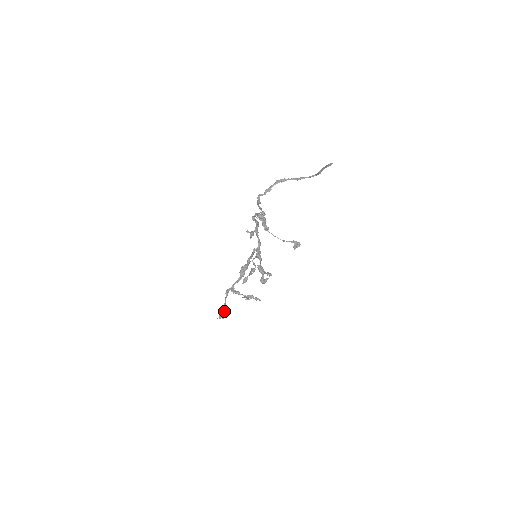
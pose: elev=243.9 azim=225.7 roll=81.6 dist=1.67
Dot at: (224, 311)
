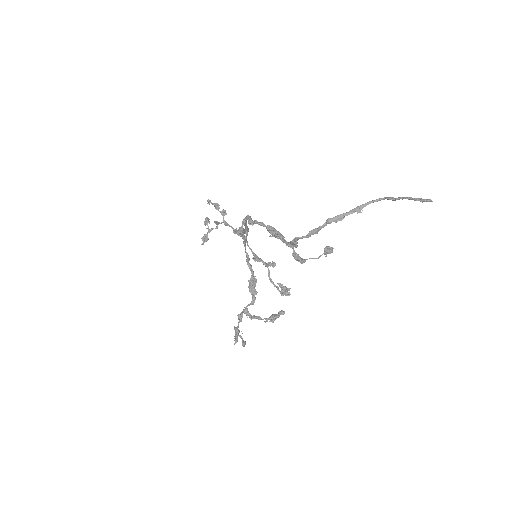
Dot at: (237, 332)
